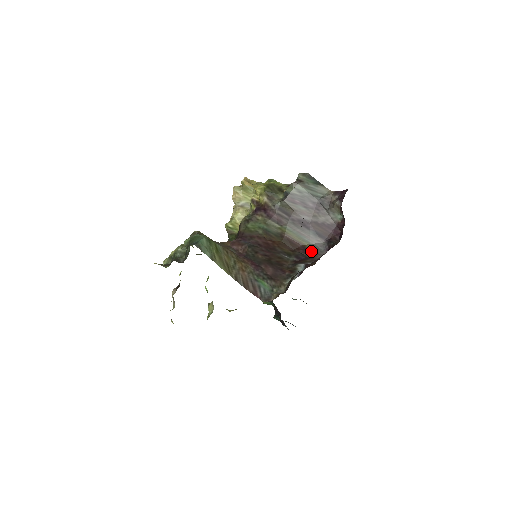
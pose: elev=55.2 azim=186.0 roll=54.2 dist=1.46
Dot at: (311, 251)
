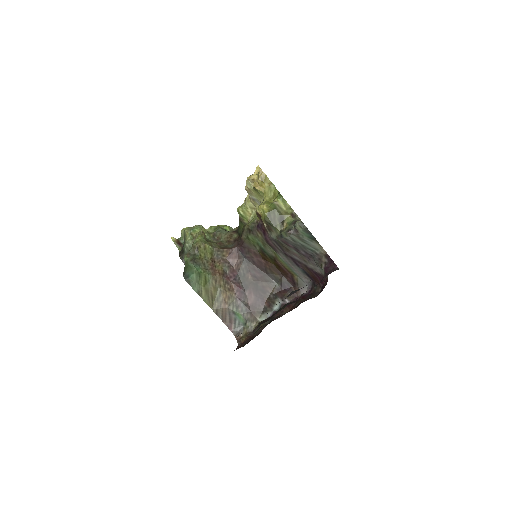
Dot at: (296, 284)
